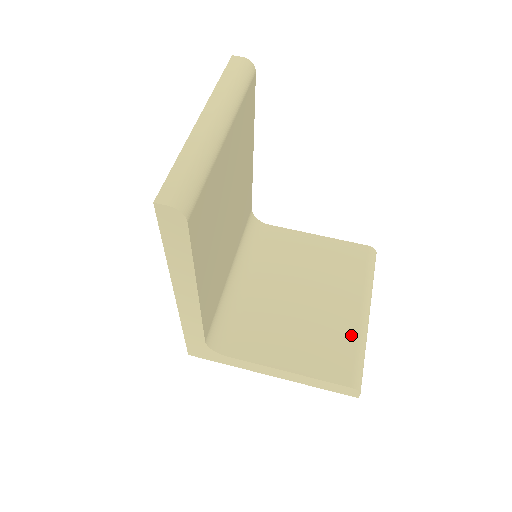
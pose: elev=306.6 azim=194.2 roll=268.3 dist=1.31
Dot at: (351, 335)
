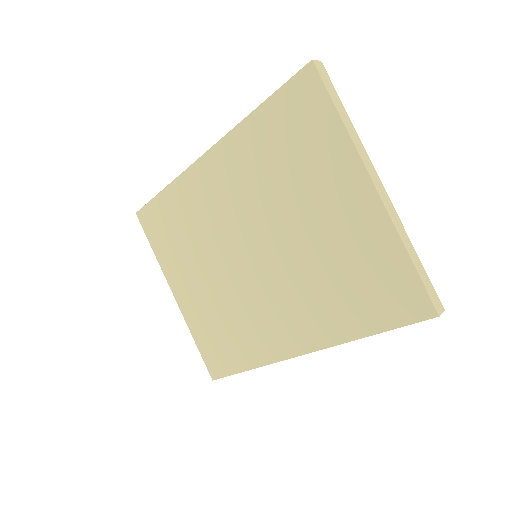
Dot at: occluded
